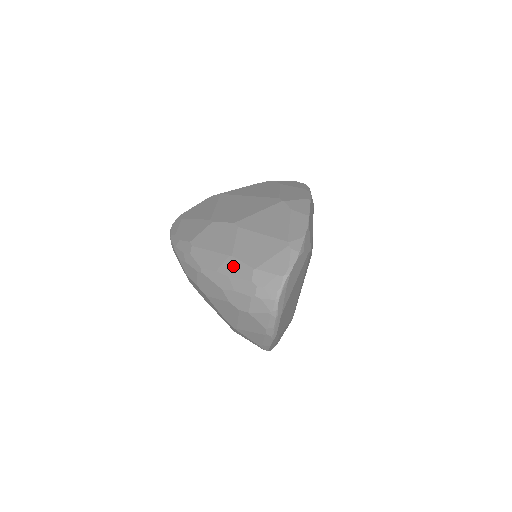
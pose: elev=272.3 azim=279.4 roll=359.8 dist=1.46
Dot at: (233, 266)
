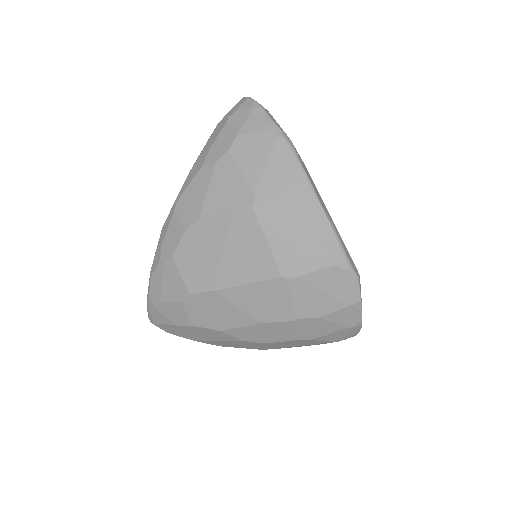
Dot at: occluded
